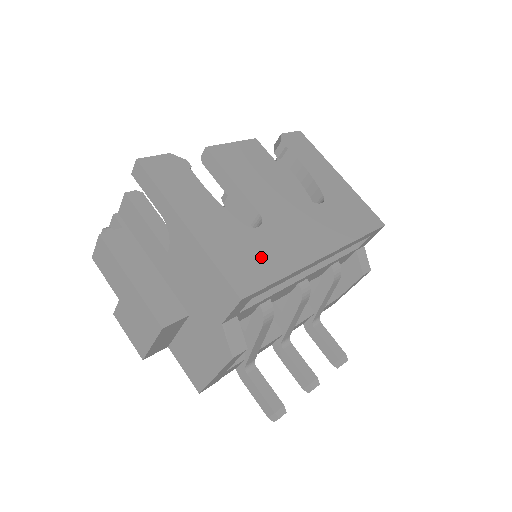
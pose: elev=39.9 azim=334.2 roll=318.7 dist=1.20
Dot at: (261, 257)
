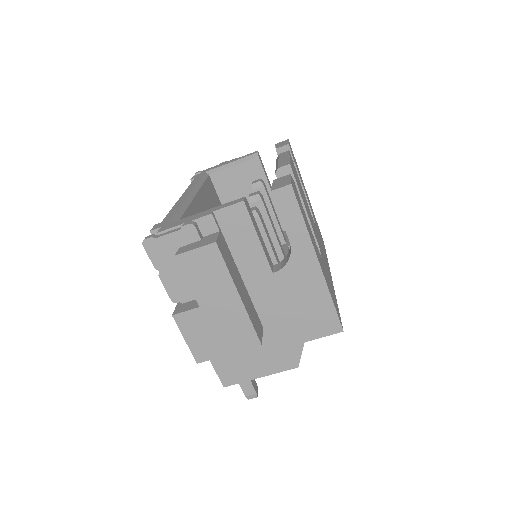
Dot at: (331, 287)
